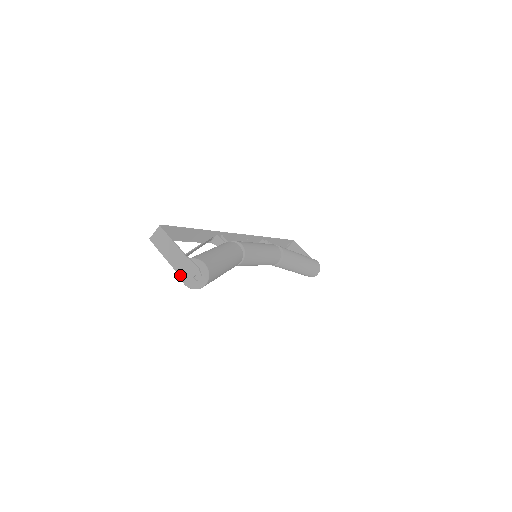
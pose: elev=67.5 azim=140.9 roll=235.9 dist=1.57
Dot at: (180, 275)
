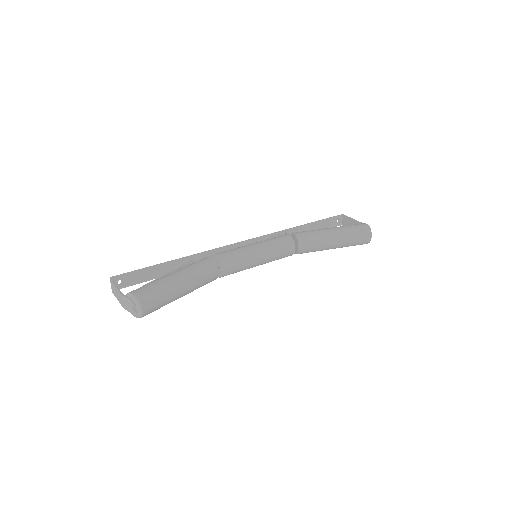
Dot at: (130, 311)
